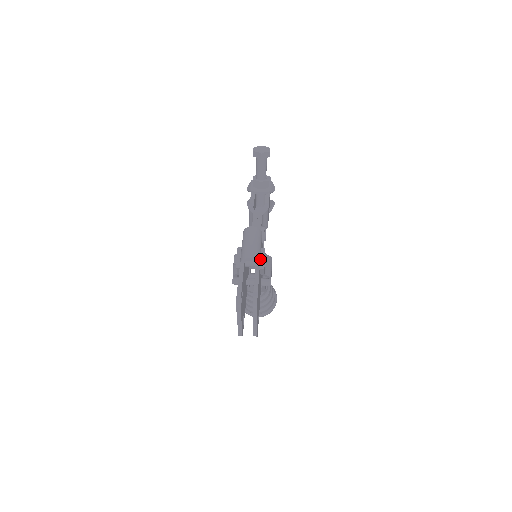
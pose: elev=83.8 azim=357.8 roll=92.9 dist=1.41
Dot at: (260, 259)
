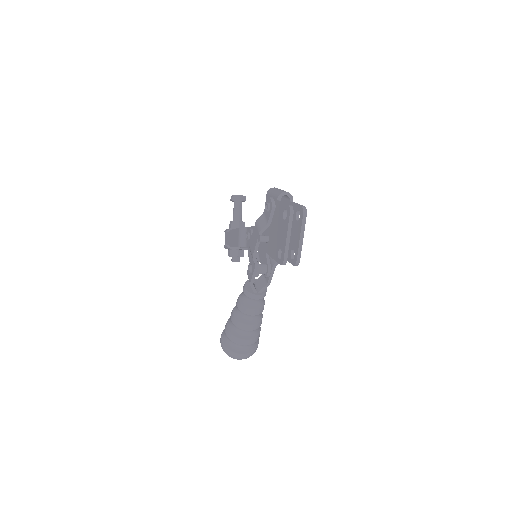
Dot at: occluded
